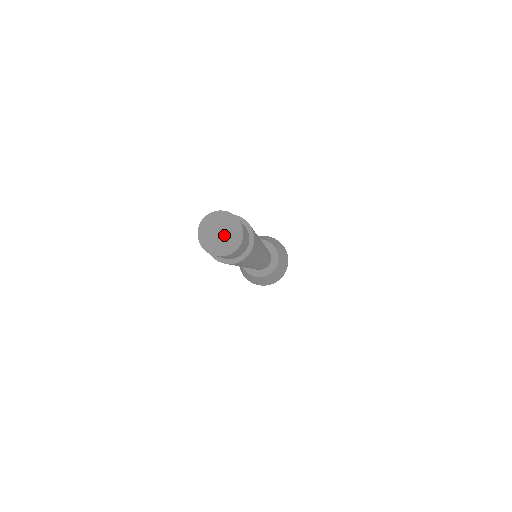
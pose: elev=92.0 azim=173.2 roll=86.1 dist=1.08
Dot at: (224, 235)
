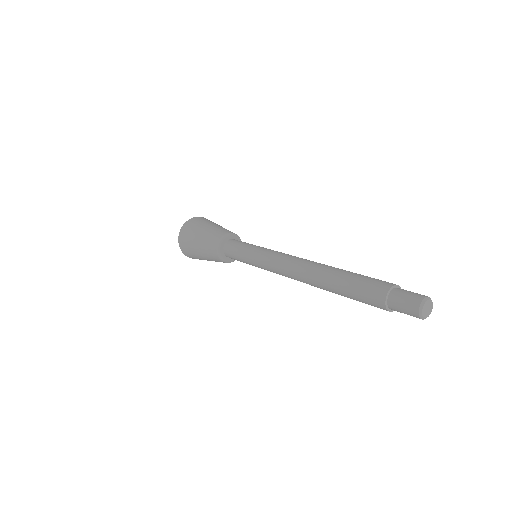
Dot at: (429, 307)
